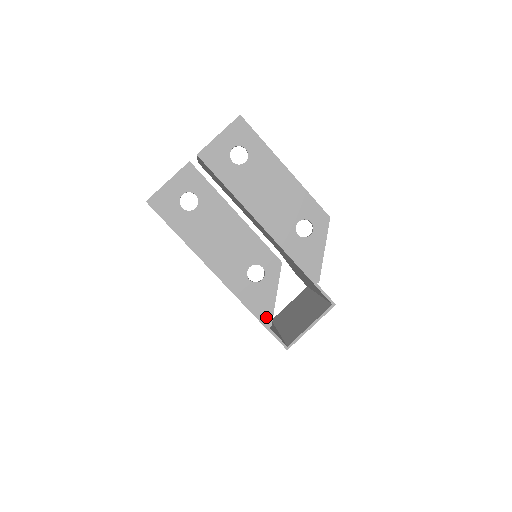
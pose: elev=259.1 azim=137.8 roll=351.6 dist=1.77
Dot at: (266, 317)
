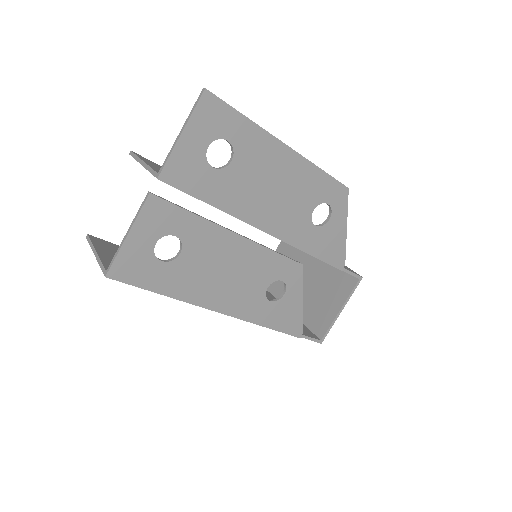
Dot at: (296, 327)
